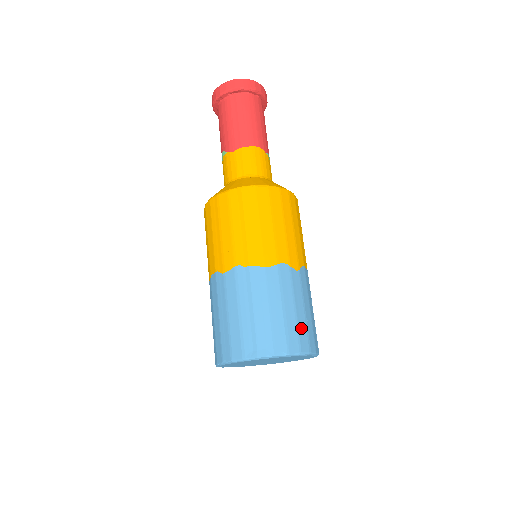
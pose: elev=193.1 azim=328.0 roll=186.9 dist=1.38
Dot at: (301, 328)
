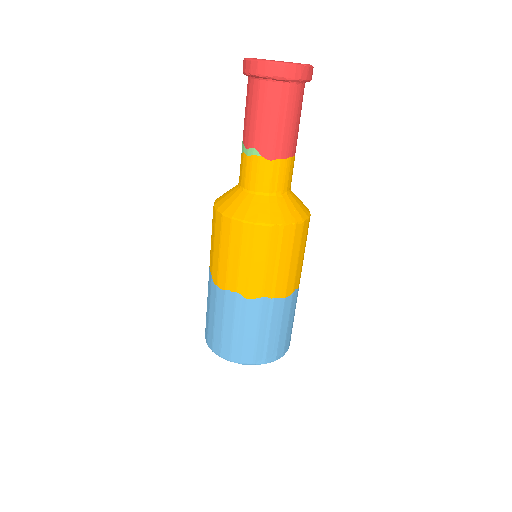
Dot at: (291, 332)
